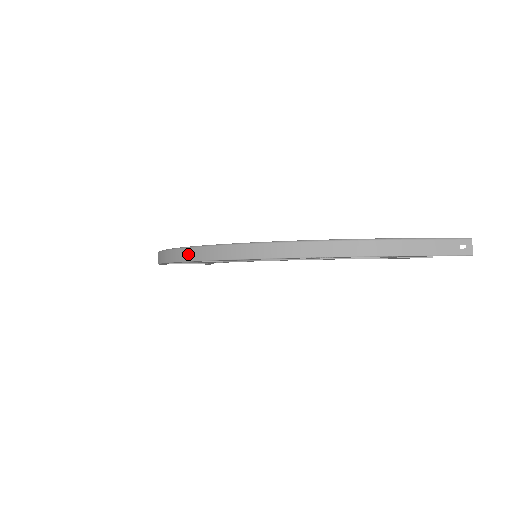
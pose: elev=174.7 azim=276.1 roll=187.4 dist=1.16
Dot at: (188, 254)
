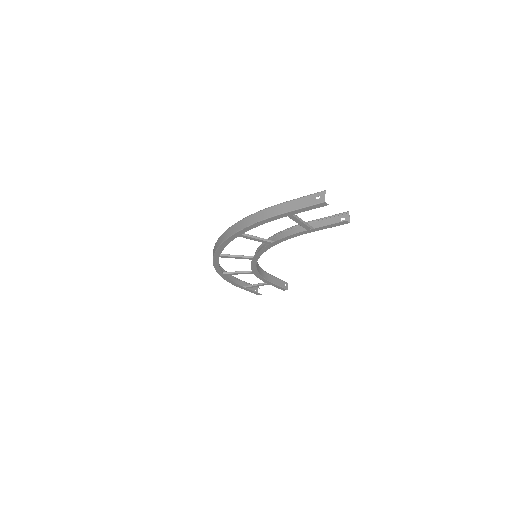
Dot at: occluded
